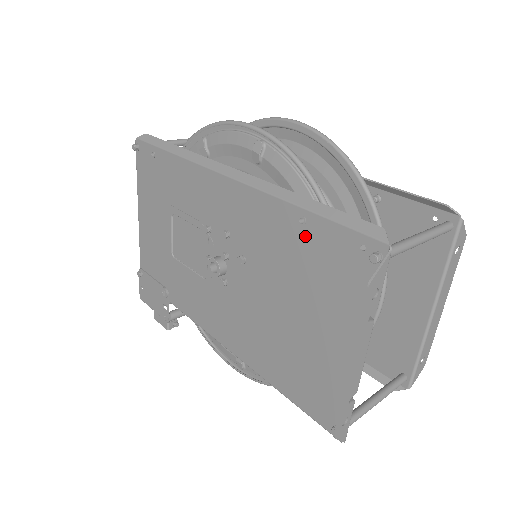
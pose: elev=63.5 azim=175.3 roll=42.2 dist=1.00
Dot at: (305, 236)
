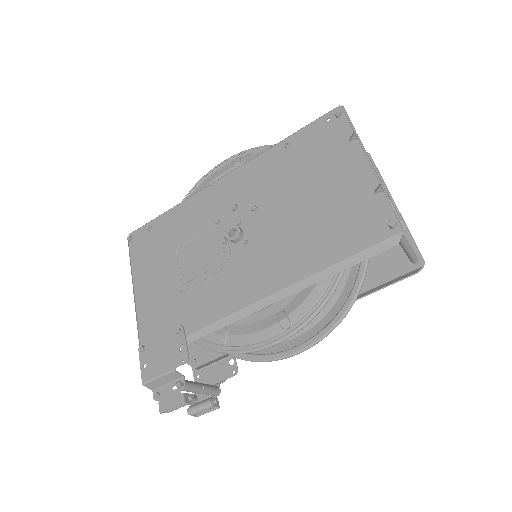
Dot at: (293, 149)
